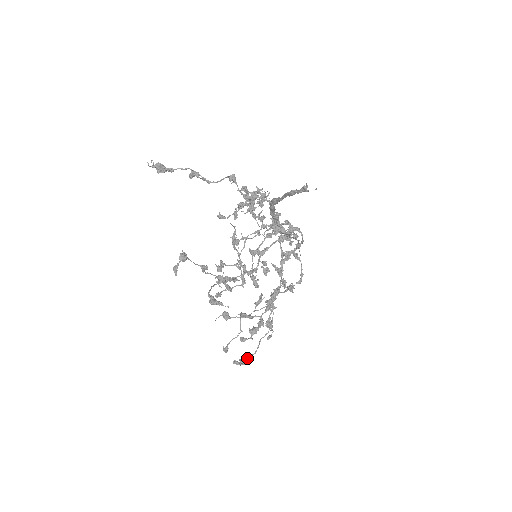
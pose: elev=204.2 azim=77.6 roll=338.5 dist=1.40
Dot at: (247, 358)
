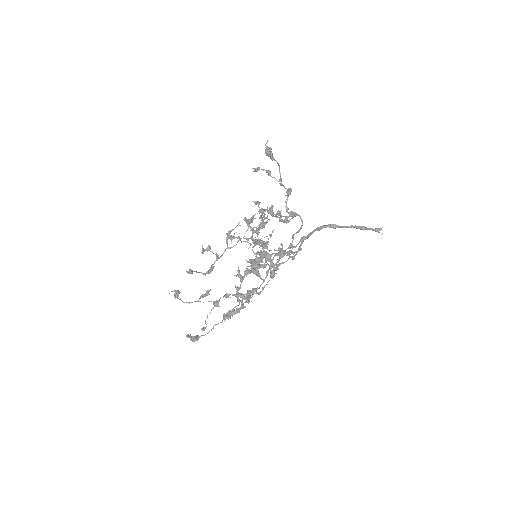
Dot at: (198, 337)
